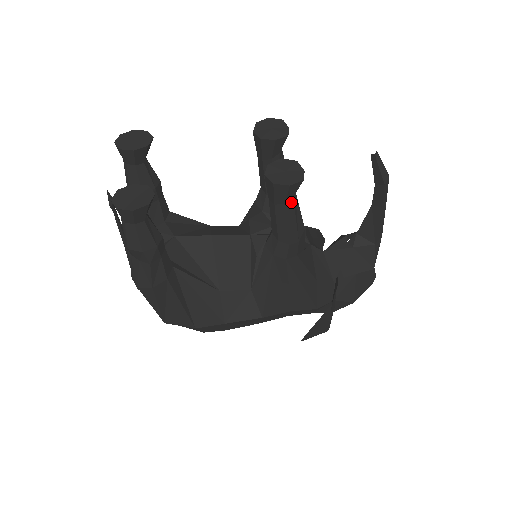
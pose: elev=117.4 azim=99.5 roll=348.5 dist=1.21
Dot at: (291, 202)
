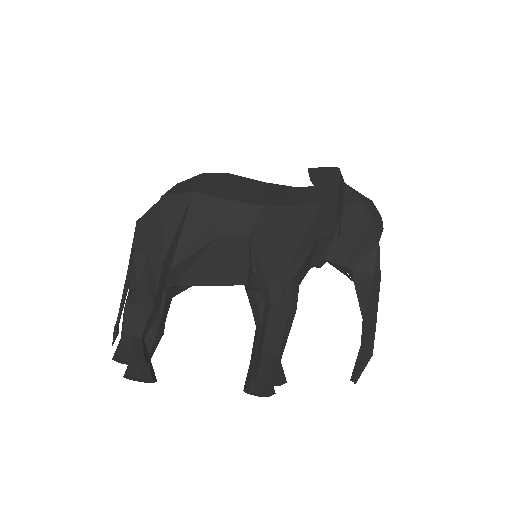
Dot at: occluded
